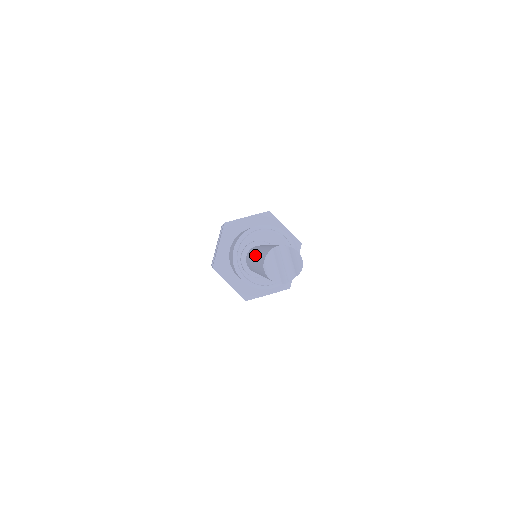
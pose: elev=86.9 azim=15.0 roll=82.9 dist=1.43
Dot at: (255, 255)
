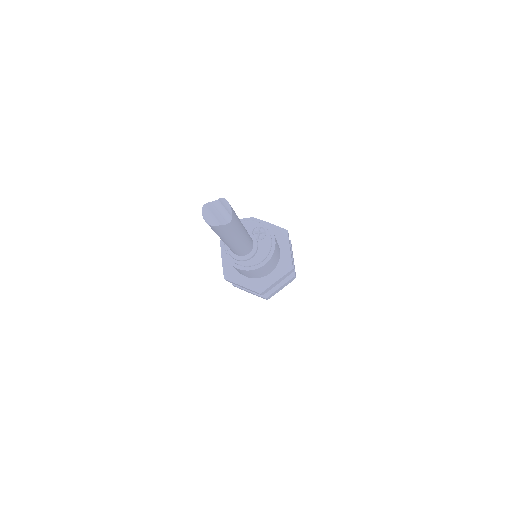
Dot at: occluded
